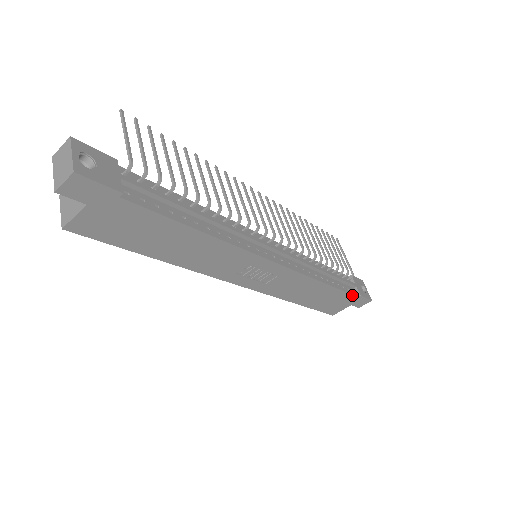
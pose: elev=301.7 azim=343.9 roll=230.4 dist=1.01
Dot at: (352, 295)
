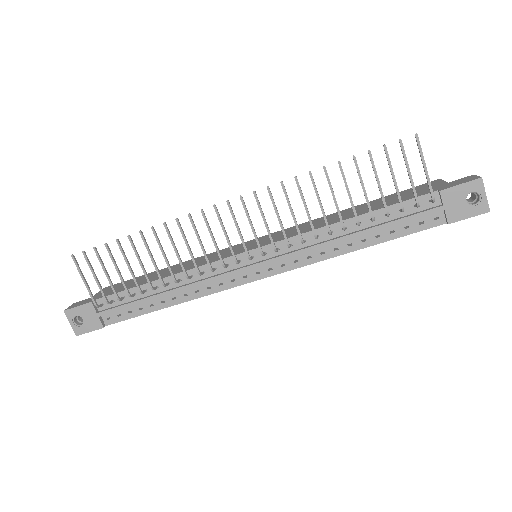
Dot at: (431, 227)
